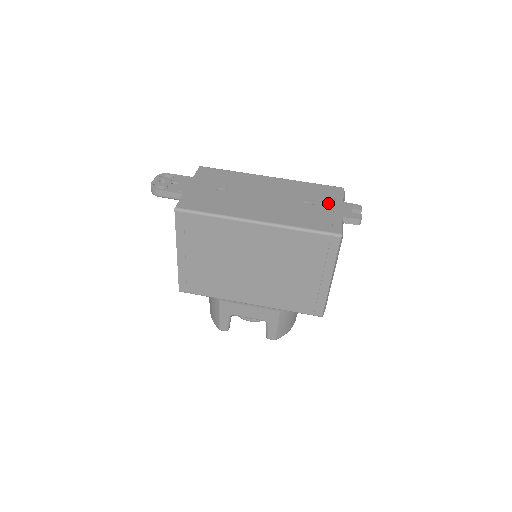
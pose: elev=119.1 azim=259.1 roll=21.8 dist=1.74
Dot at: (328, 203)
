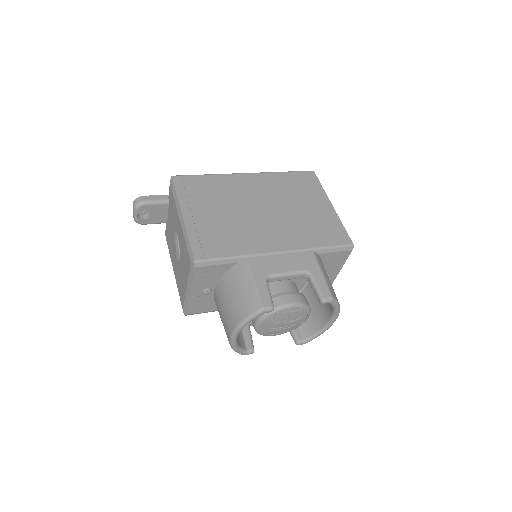
Dot at: occluded
